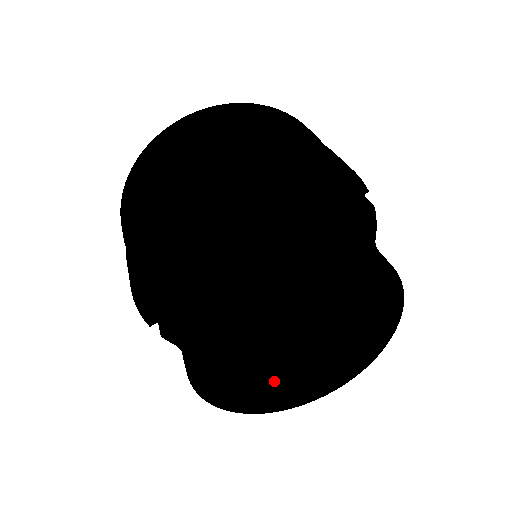
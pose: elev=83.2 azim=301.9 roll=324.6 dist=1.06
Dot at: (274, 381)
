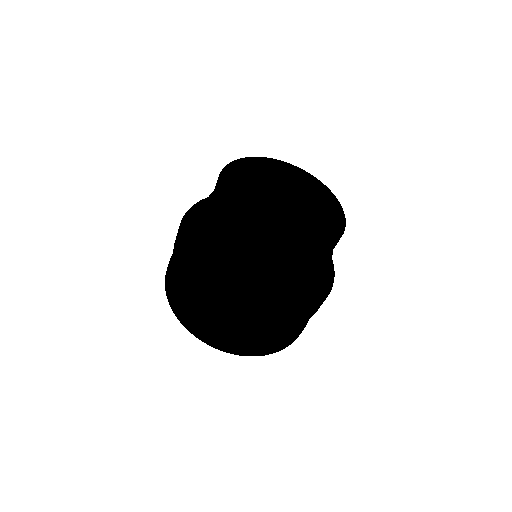
Dot at: occluded
